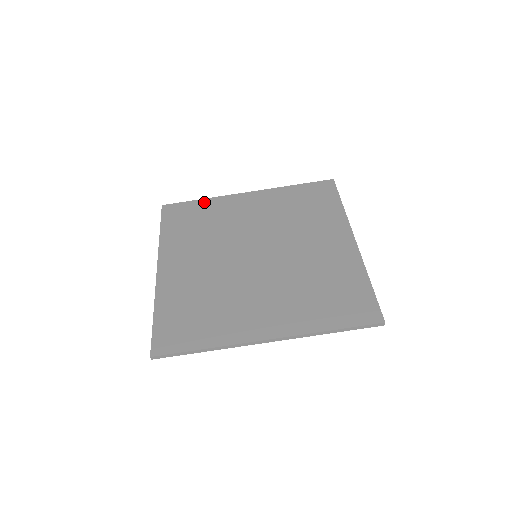
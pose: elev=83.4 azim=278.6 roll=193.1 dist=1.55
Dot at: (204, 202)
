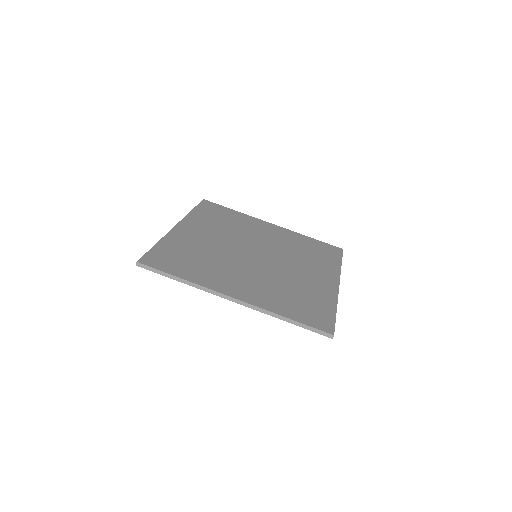
Dot at: (236, 212)
